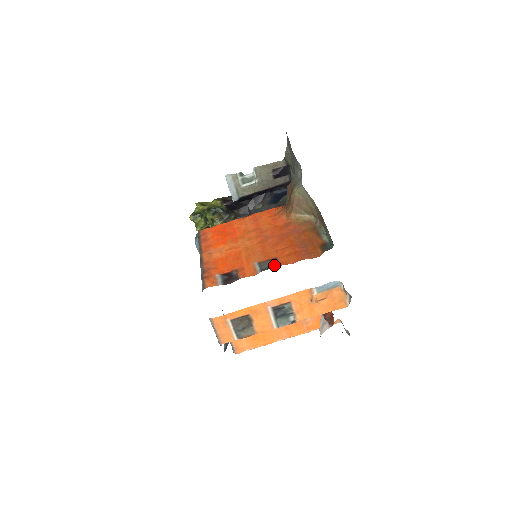
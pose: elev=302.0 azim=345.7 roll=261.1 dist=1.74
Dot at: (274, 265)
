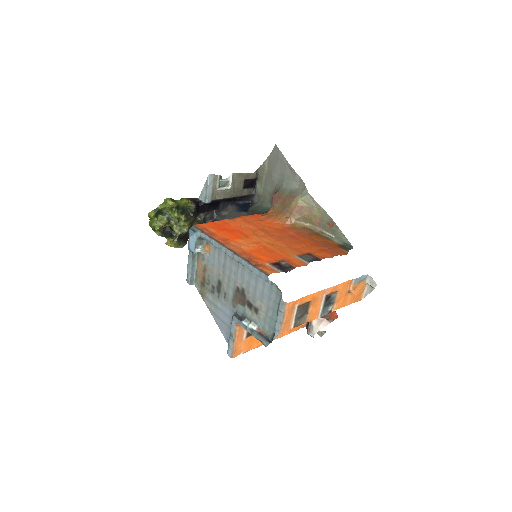
Dot at: (315, 258)
